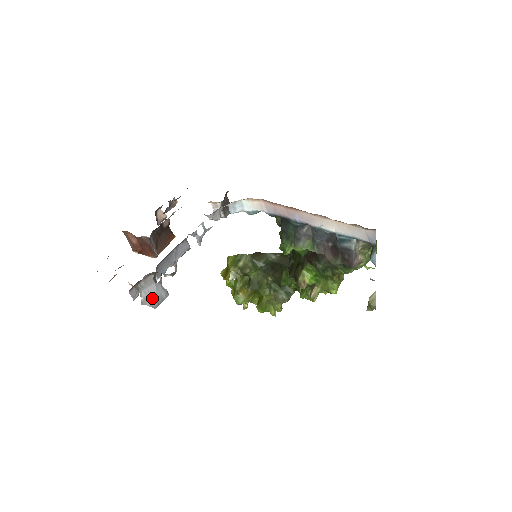
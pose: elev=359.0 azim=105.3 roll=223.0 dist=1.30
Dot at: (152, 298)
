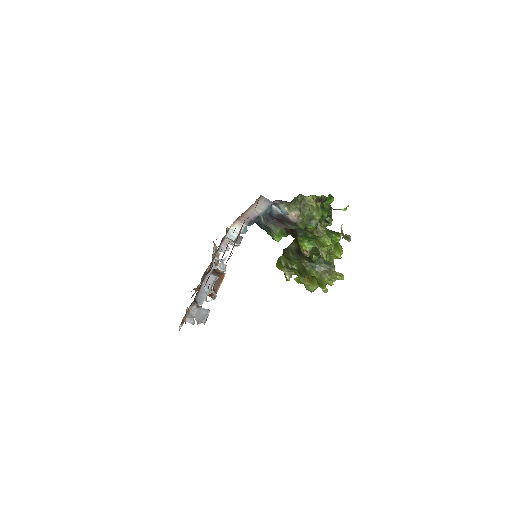
Dot at: (200, 318)
